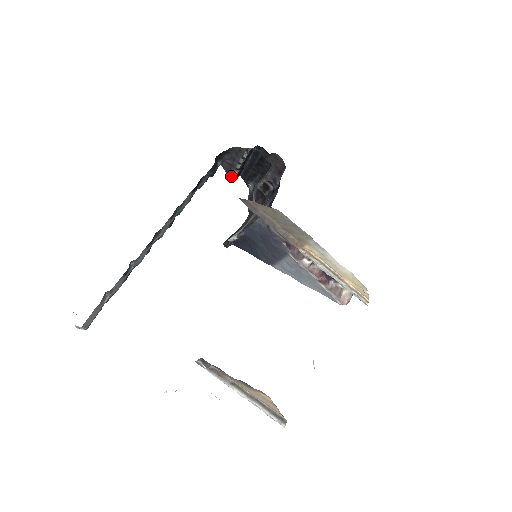
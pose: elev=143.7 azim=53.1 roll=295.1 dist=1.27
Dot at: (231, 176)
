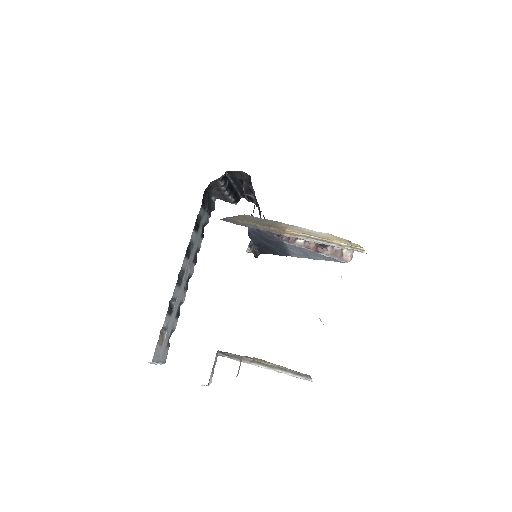
Dot at: (231, 202)
